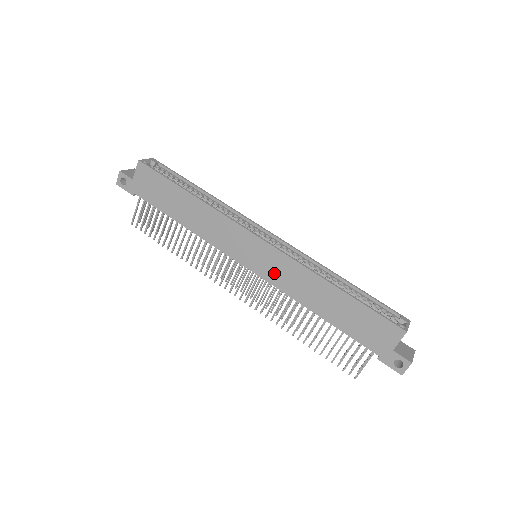
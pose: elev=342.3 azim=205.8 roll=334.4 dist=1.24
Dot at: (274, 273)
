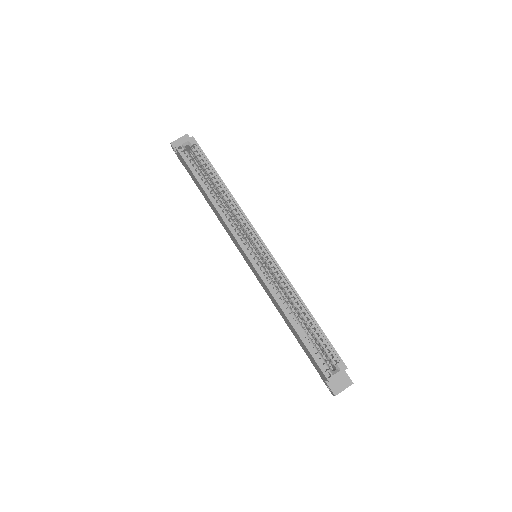
Dot at: (260, 281)
